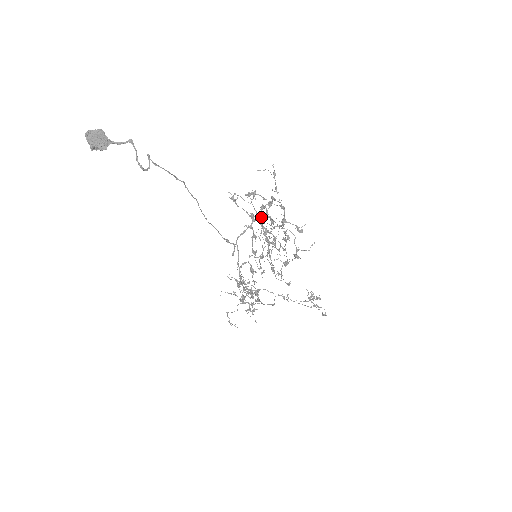
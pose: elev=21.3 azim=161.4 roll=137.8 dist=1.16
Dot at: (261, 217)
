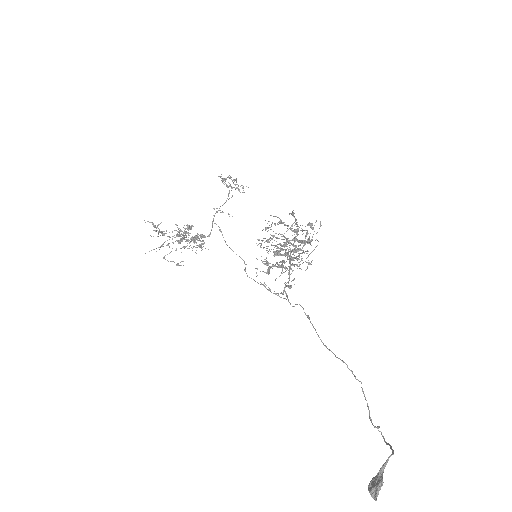
Dot at: occluded
